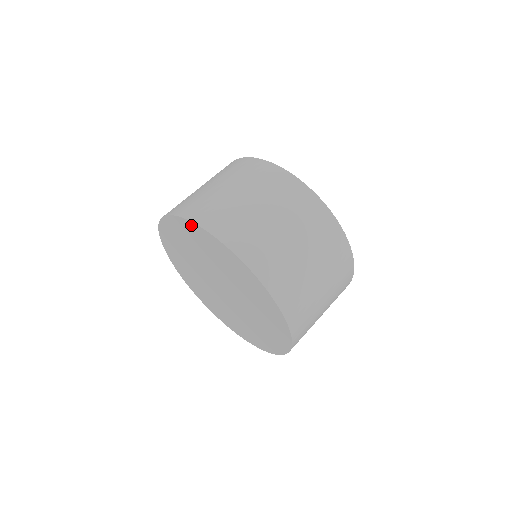
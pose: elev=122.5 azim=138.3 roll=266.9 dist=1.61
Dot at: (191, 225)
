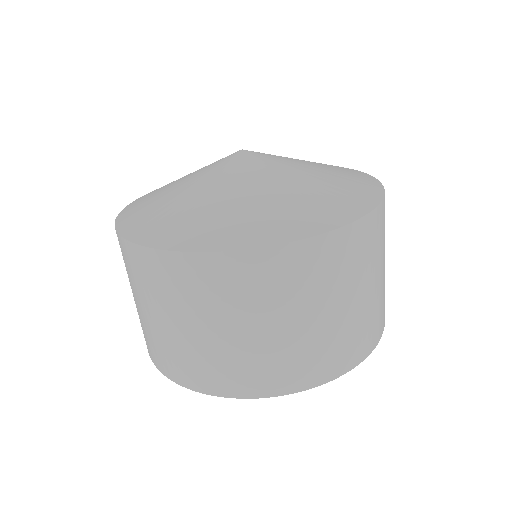
Dot at: occluded
